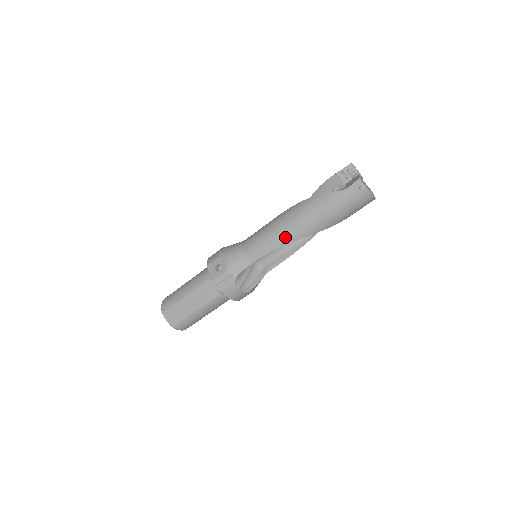
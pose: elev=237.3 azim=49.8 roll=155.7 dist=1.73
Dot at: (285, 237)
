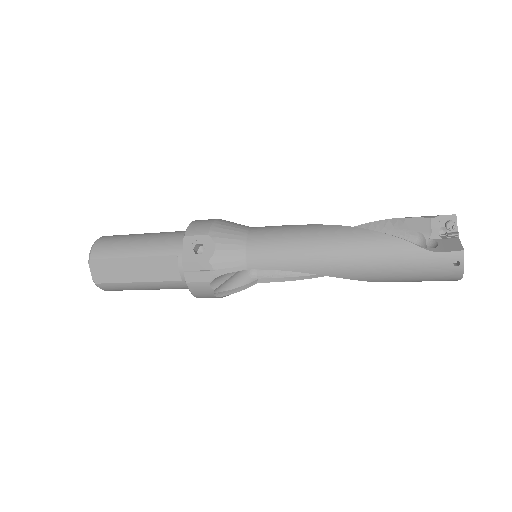
Dot at: (314, 263)
